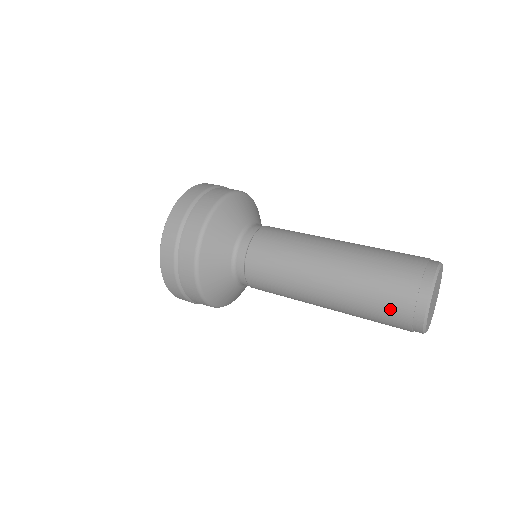
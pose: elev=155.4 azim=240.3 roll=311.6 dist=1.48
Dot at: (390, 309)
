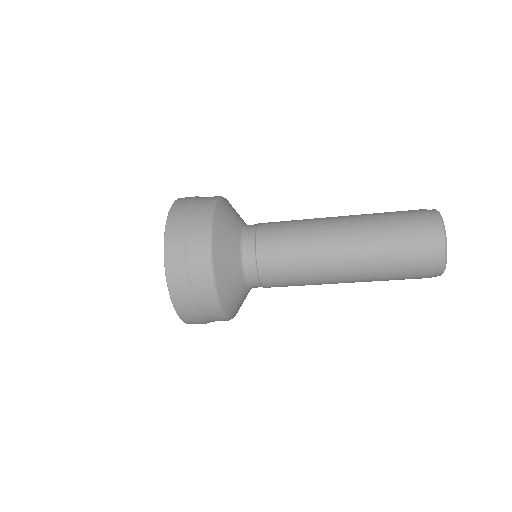
Dot at: (411, 228)
